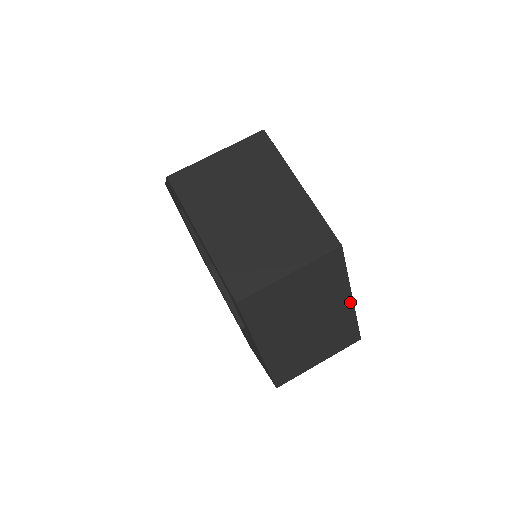
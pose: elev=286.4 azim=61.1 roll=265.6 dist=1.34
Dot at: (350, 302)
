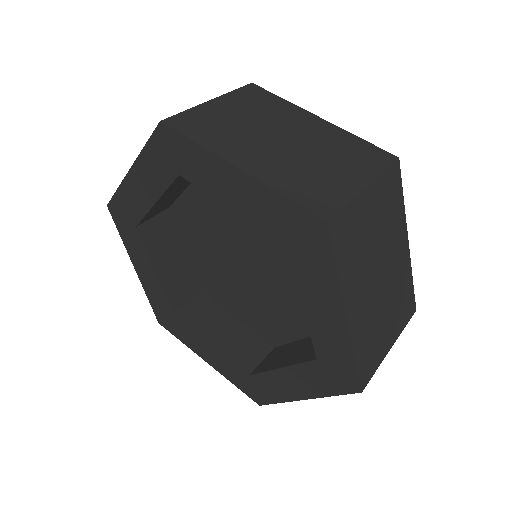
Dot at: (323, 122)
